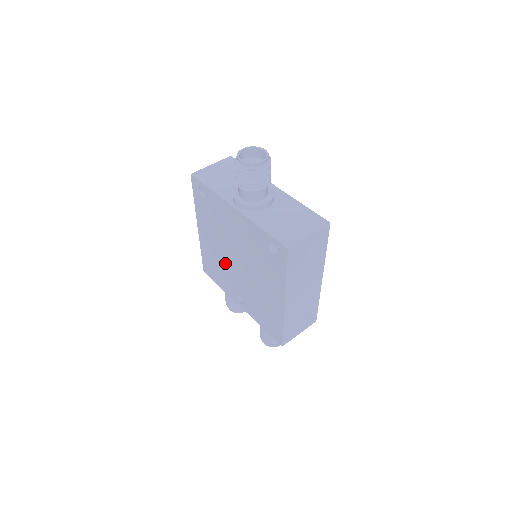
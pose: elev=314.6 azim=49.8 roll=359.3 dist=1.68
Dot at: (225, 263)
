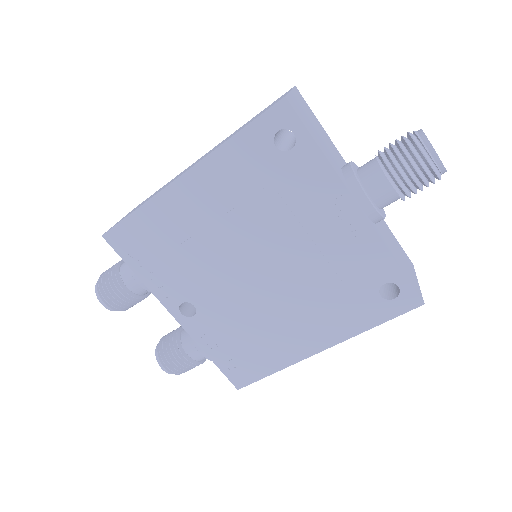
Dot at: (213, 255)
